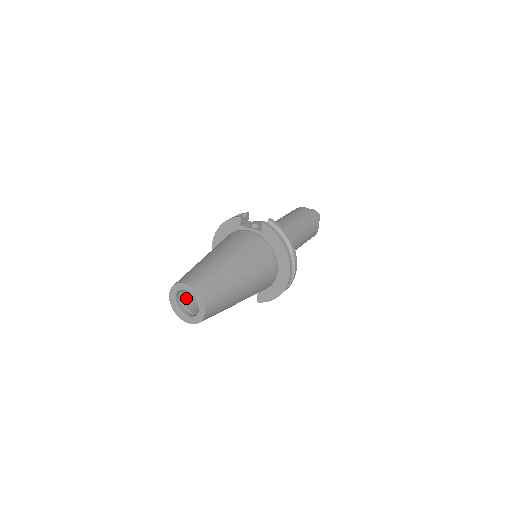
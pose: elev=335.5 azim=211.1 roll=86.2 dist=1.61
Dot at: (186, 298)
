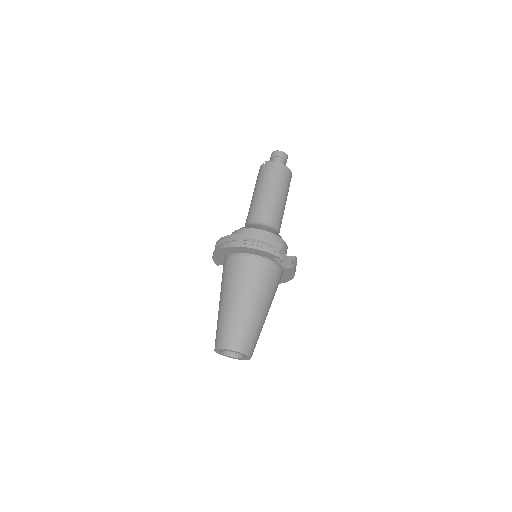
Dot at: occluded
